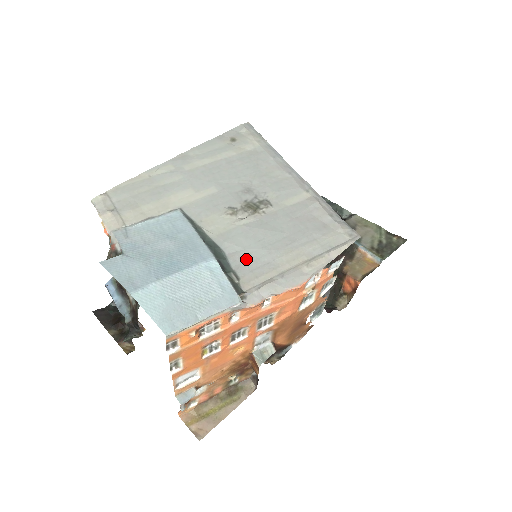
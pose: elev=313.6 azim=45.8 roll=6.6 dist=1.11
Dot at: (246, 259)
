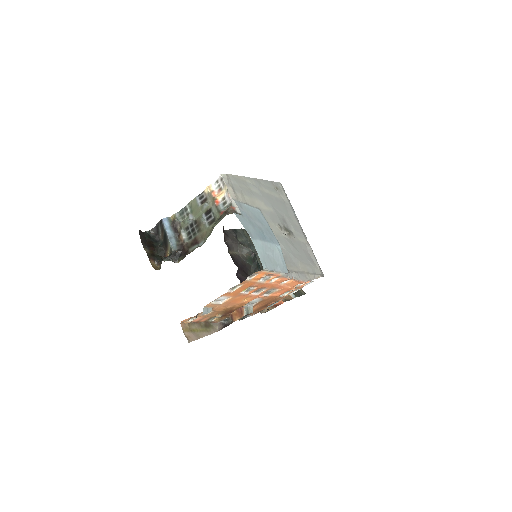
Dot at: (287, 255)
